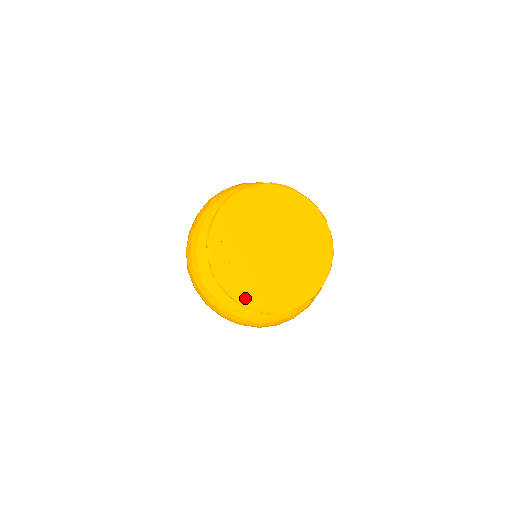
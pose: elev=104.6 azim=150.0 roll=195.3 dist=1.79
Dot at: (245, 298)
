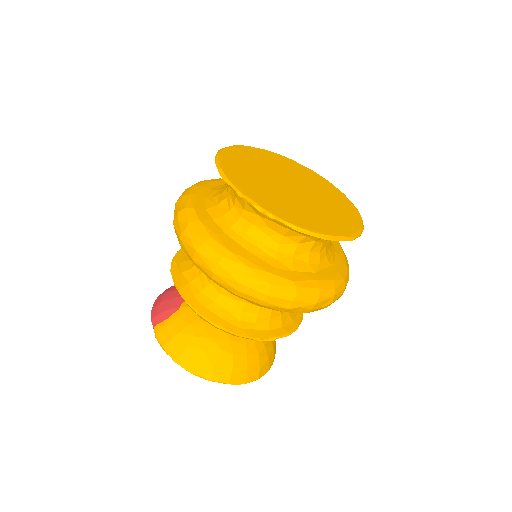
Dot at: (319, 229)
